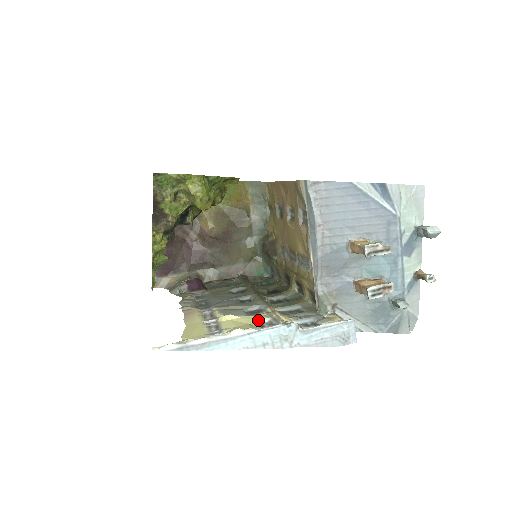
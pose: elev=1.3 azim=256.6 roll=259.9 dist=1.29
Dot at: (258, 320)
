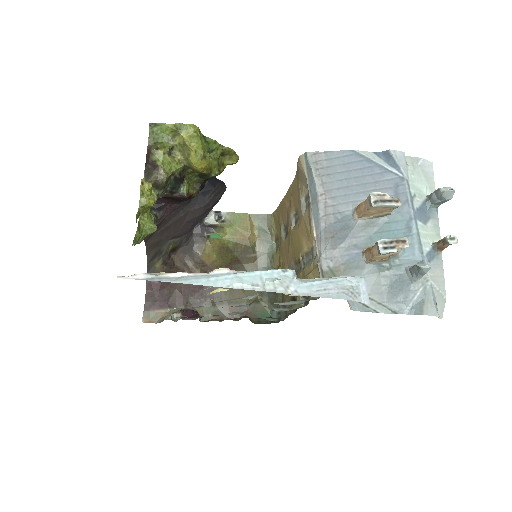
Dot at: occluded
